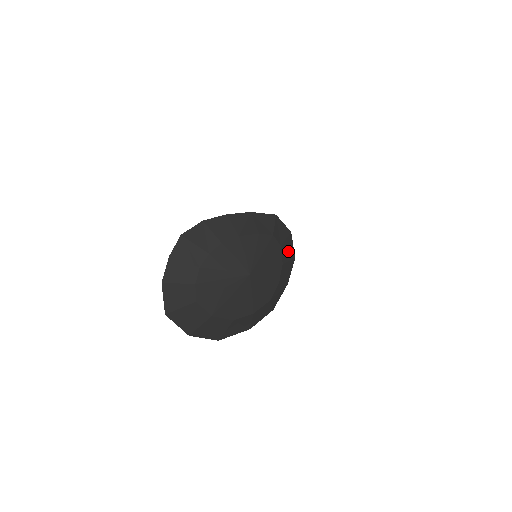
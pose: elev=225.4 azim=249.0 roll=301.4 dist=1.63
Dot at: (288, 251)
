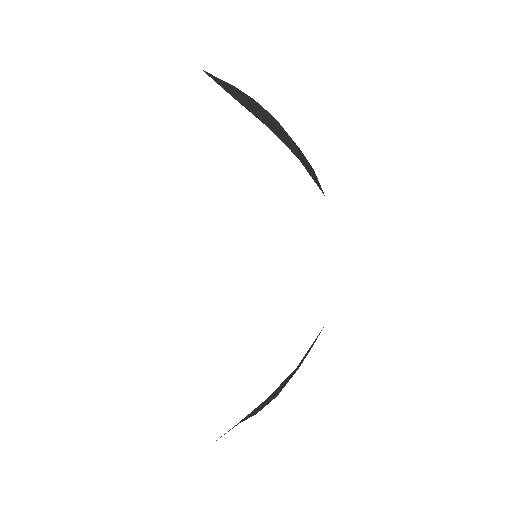
Dot at: occluded
